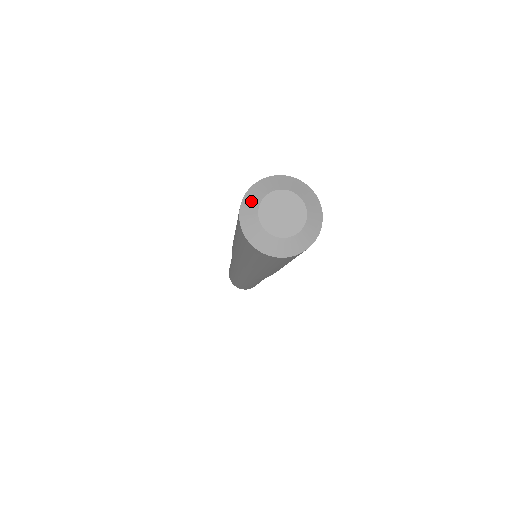
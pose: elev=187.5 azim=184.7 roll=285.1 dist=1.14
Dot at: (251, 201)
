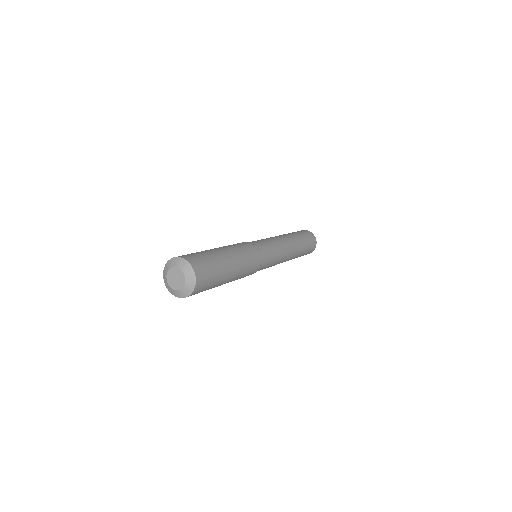
Dot at: (167, 267)
